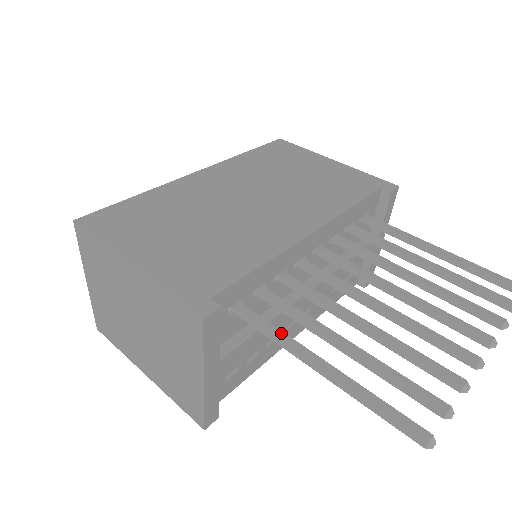
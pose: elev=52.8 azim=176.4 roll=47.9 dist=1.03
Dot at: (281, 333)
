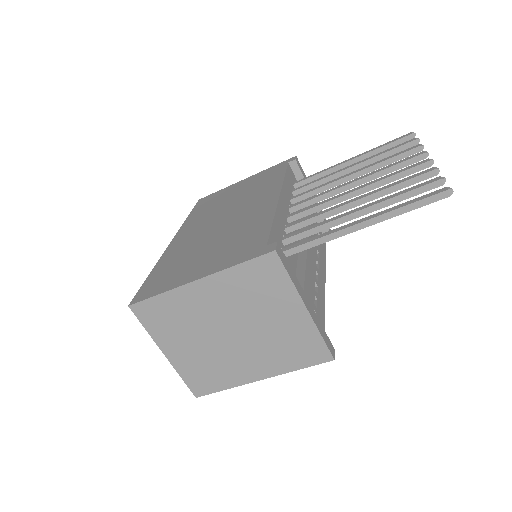
Dot at: (322, 234)
